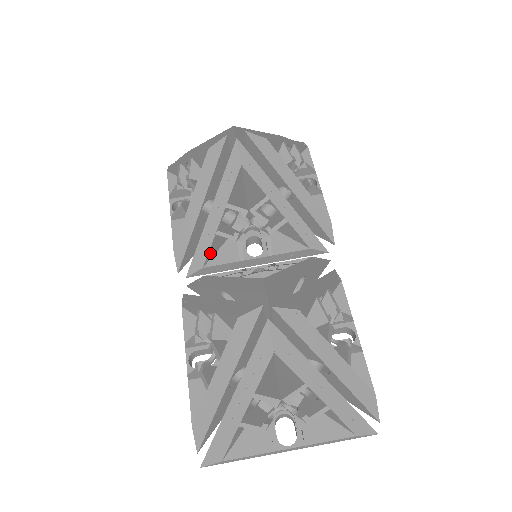
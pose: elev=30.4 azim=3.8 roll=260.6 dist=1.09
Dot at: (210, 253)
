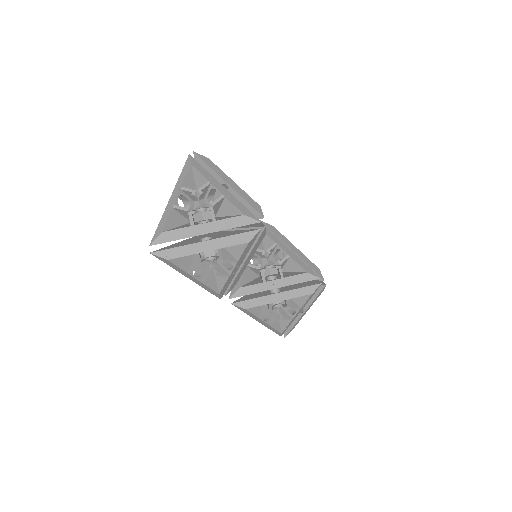
Dot at: occluded
